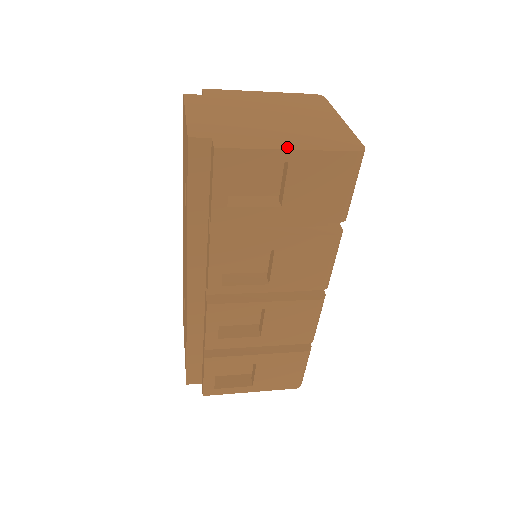
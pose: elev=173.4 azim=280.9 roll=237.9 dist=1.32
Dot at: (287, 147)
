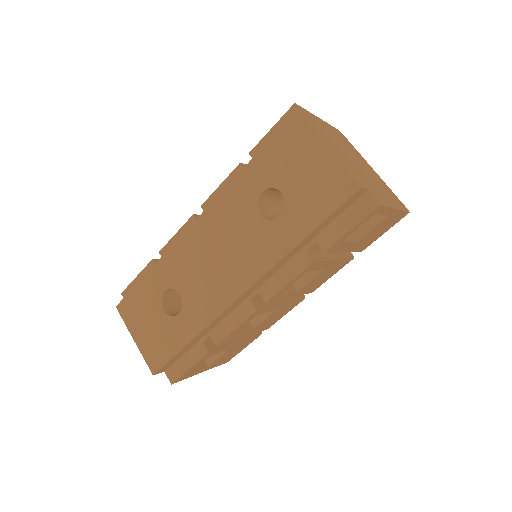
Dot at: (394, 206)
